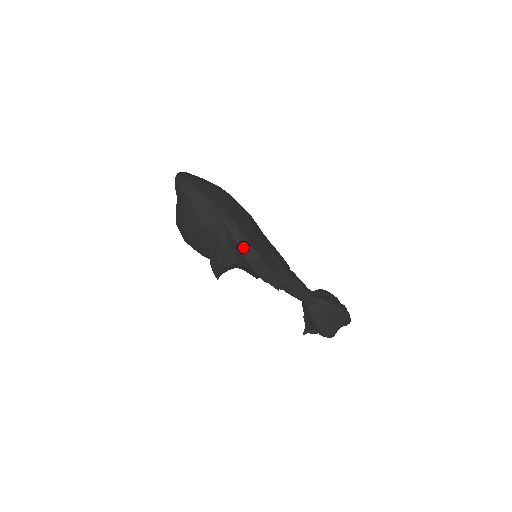
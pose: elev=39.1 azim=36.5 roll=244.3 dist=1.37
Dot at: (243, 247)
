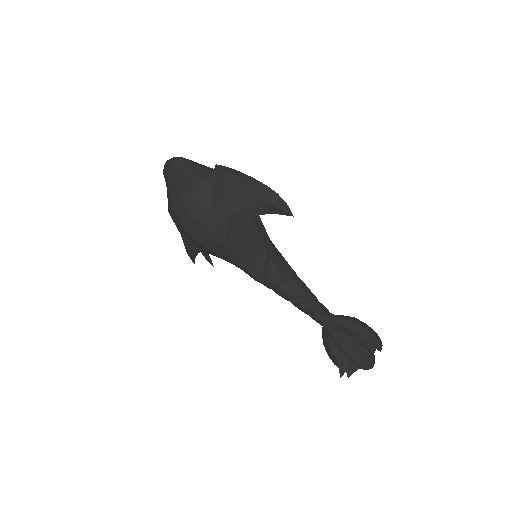
Dot at: (245, 180)
